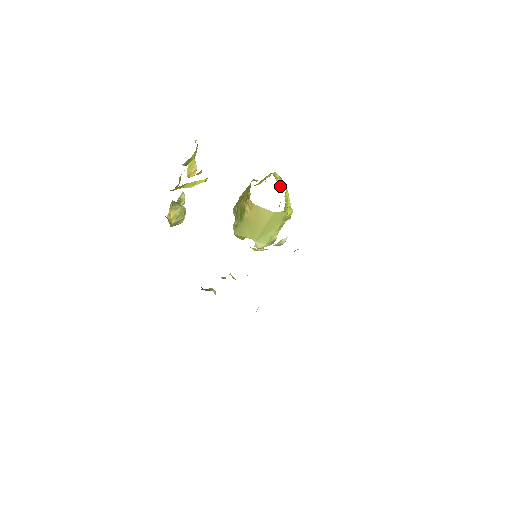
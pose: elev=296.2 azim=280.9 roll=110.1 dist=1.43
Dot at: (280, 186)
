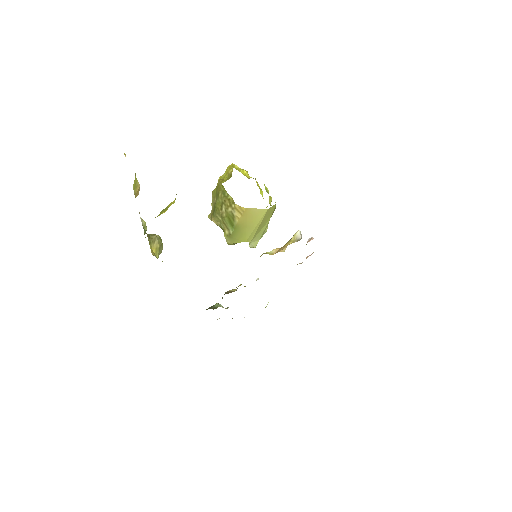
Dot at: (247, 177)
